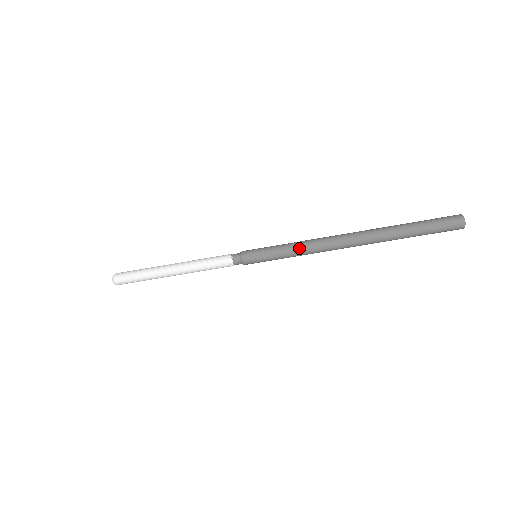
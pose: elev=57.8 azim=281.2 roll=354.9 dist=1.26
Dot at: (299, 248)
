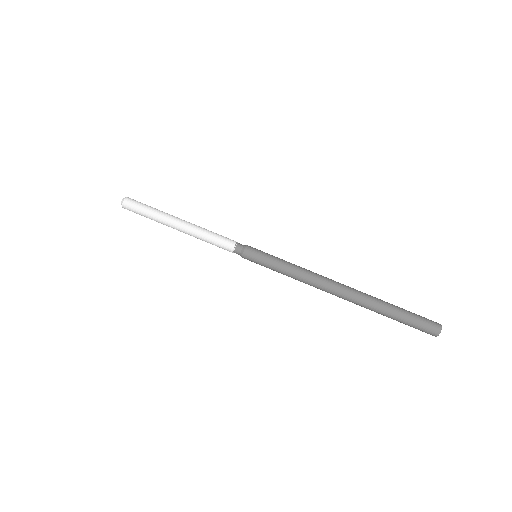
Dot at: (295, 274)
